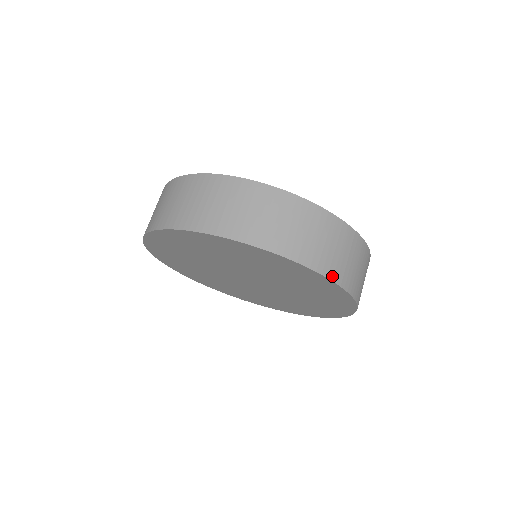
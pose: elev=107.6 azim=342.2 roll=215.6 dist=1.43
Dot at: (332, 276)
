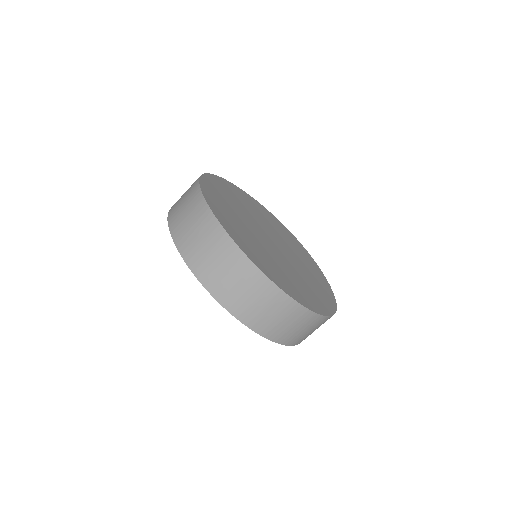
Dot at: (290, 343)
